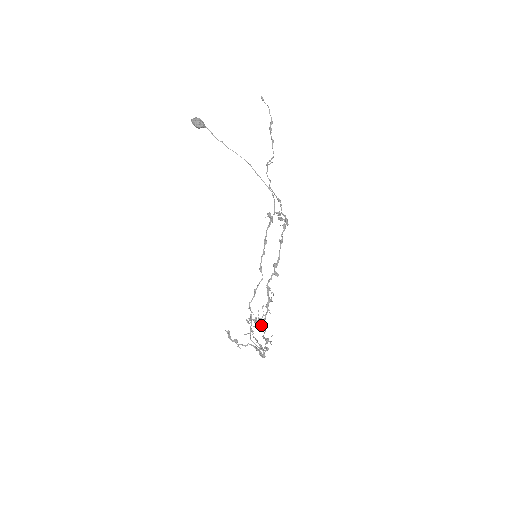
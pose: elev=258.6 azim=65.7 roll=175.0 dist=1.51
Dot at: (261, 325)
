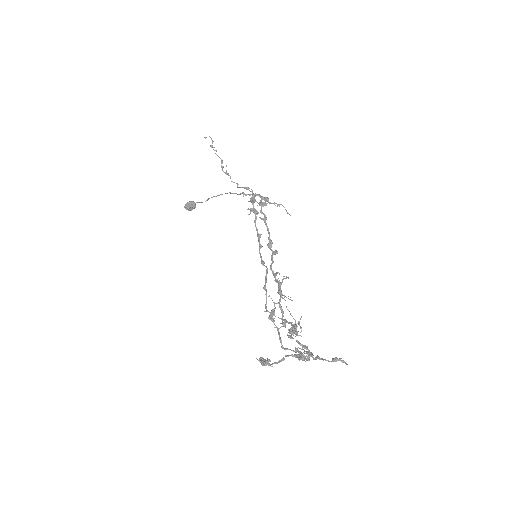
Dot at: (287, 322)
